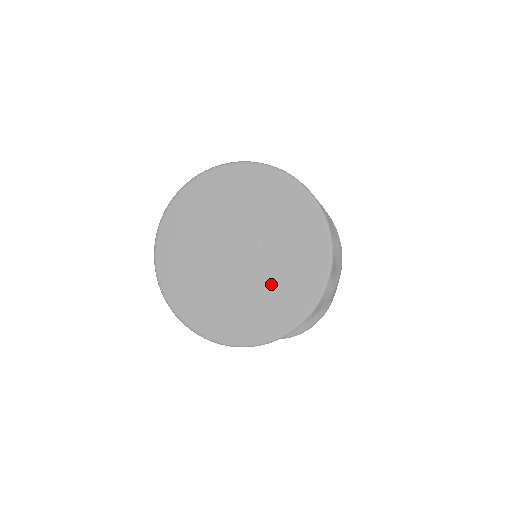
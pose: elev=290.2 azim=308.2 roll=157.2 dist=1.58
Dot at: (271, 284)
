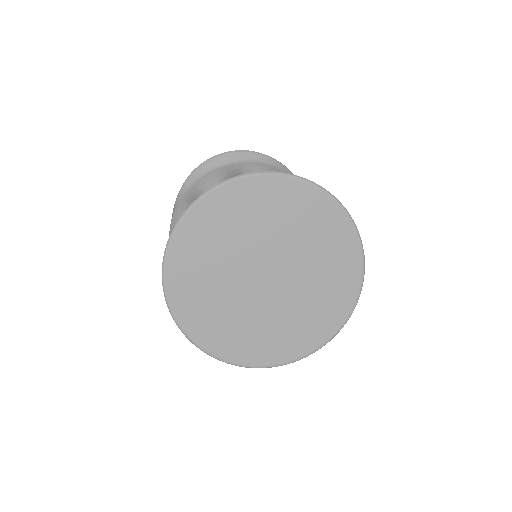
Dot at: (304, 303)
